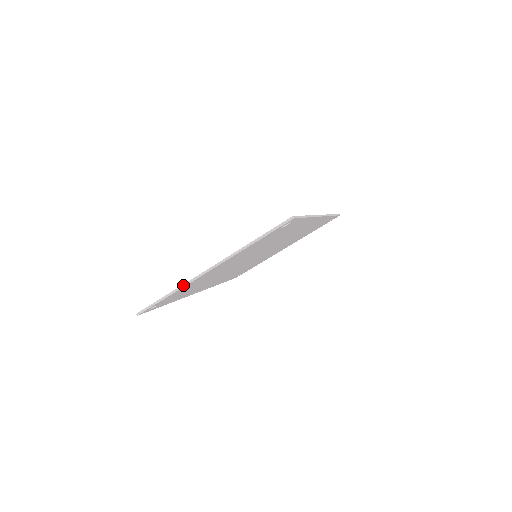
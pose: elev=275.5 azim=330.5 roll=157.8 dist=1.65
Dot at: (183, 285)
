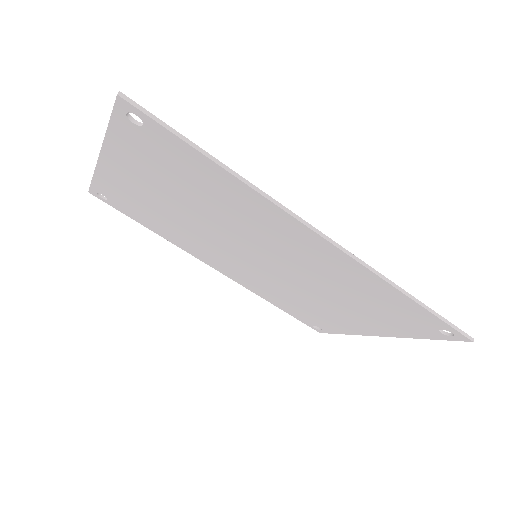
Dot at: (96, 169)
